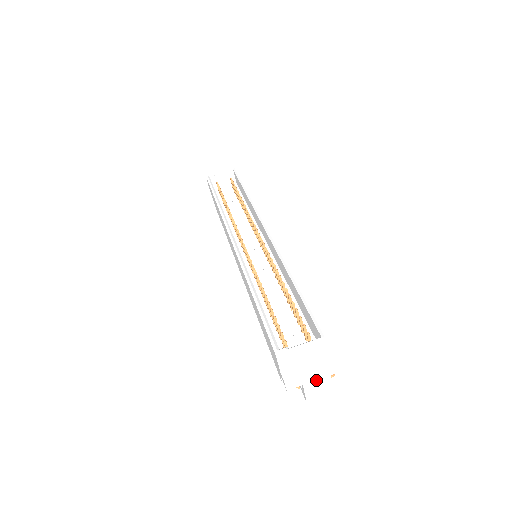
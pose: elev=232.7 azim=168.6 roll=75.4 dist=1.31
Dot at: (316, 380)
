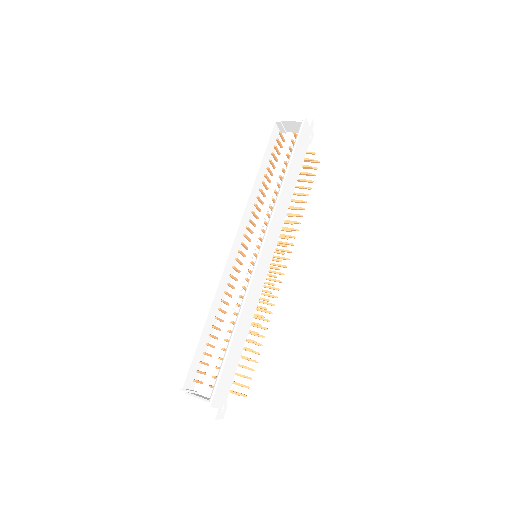
Dot at: occluded
